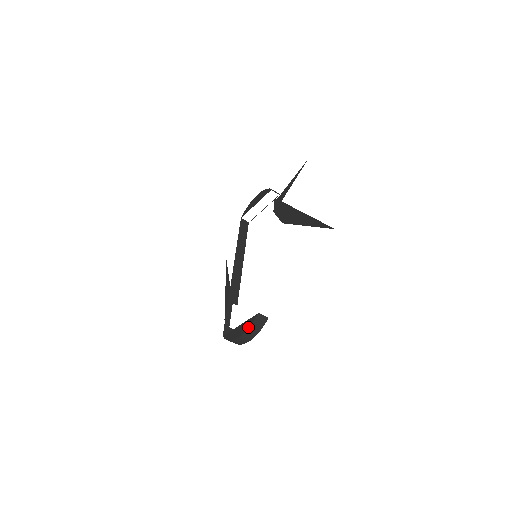
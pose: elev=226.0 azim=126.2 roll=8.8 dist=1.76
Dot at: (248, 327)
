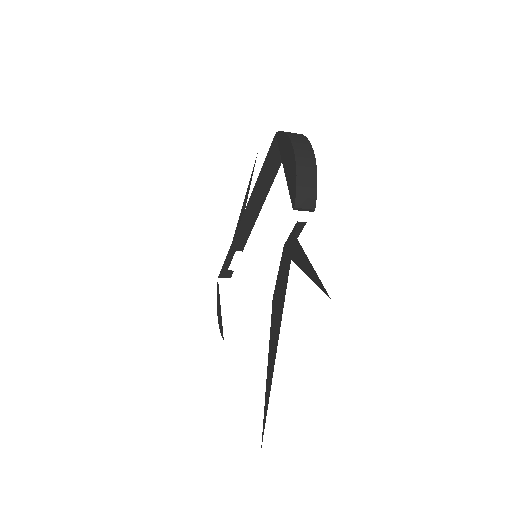
Dot at: occluded
